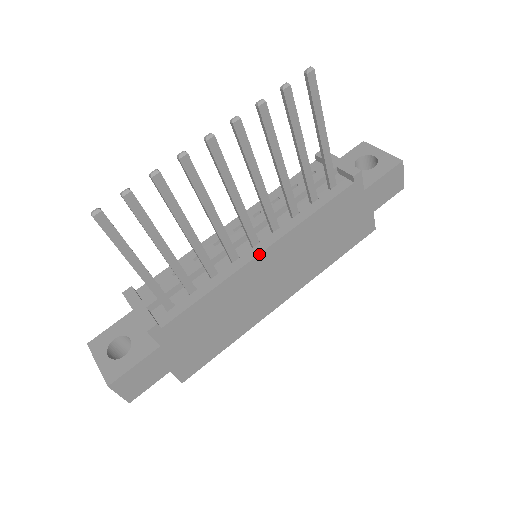
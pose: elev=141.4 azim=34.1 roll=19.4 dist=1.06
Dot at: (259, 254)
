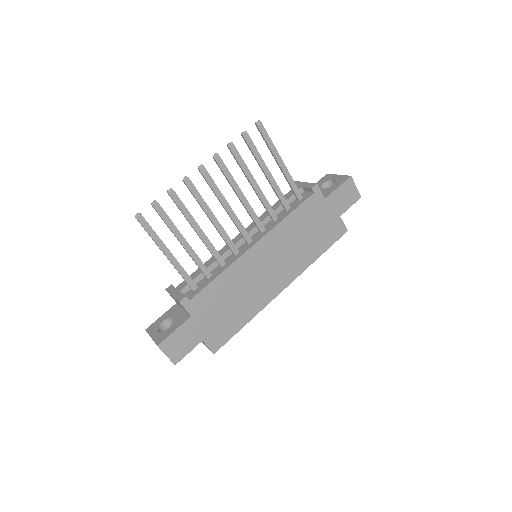
Dot at: (252, 246)
